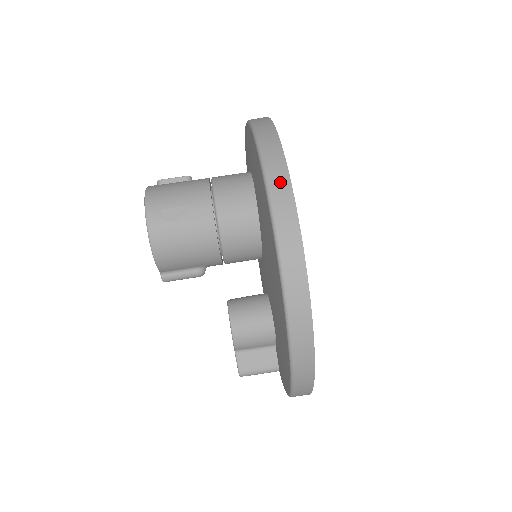
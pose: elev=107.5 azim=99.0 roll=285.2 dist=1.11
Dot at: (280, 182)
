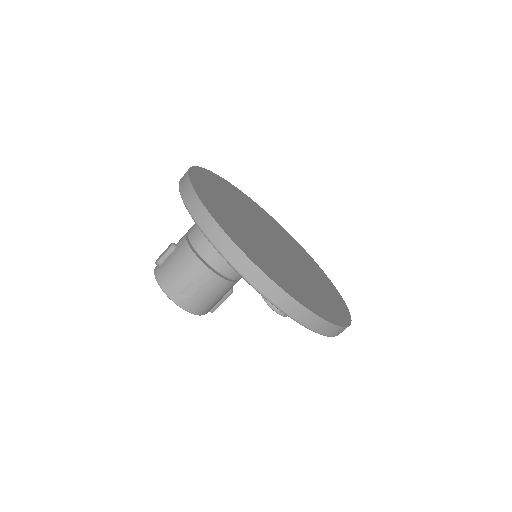
Dot at: (249, 270)
